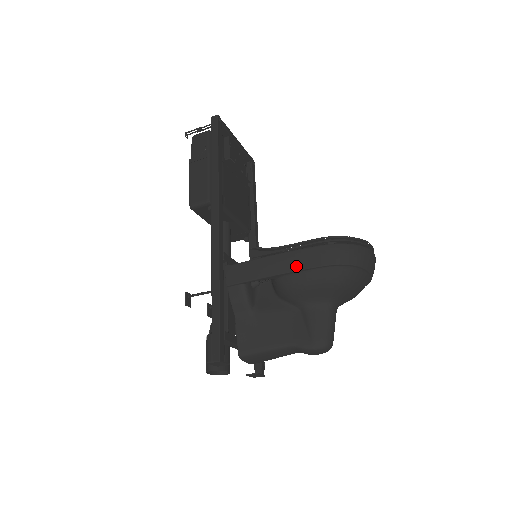
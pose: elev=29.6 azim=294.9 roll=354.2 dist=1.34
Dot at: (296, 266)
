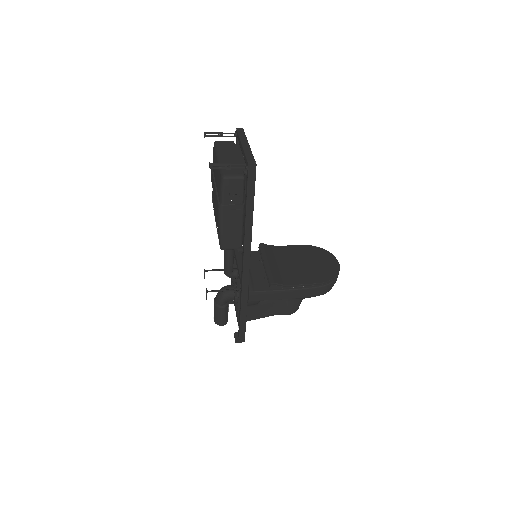
Dot at: (301, 296)
